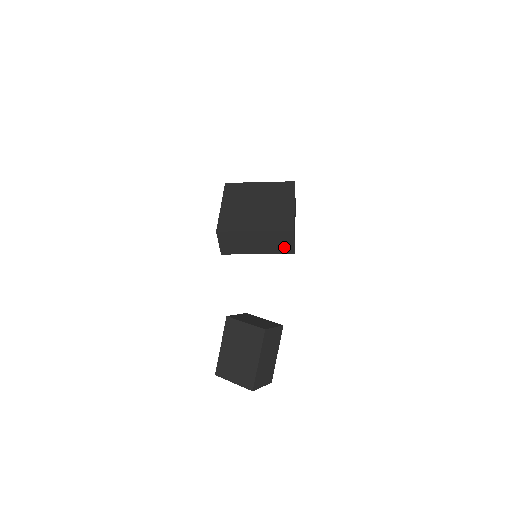
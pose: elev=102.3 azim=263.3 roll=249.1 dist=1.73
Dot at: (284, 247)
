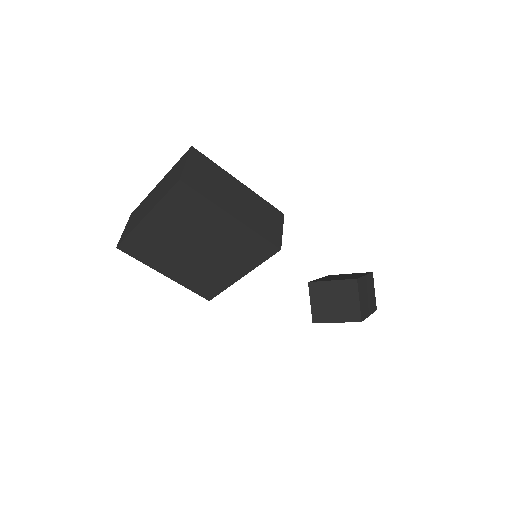
Dot at: occluded
